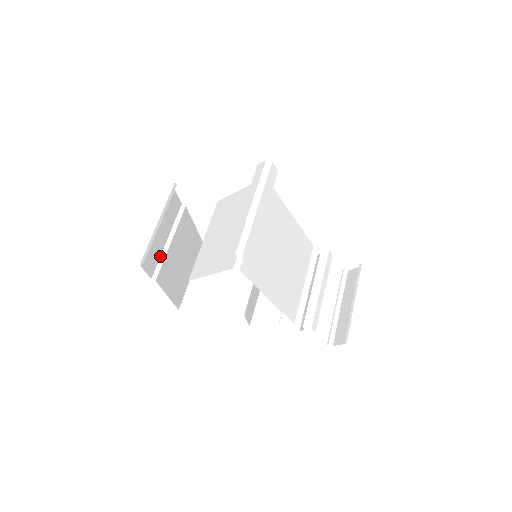
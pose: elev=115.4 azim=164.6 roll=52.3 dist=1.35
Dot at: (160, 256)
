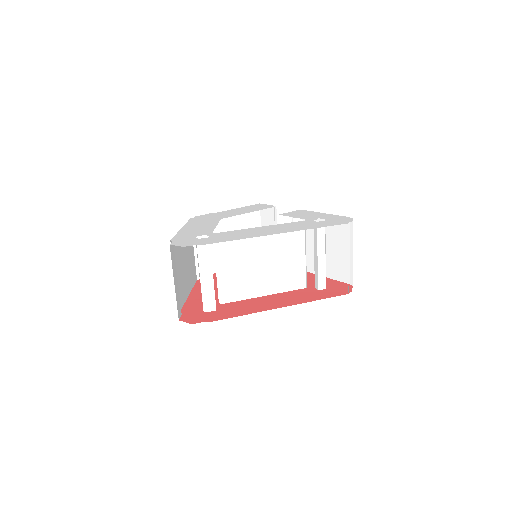
Dot at: occluded
